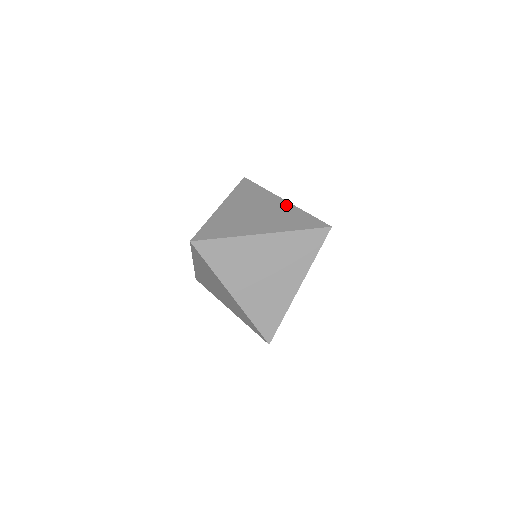
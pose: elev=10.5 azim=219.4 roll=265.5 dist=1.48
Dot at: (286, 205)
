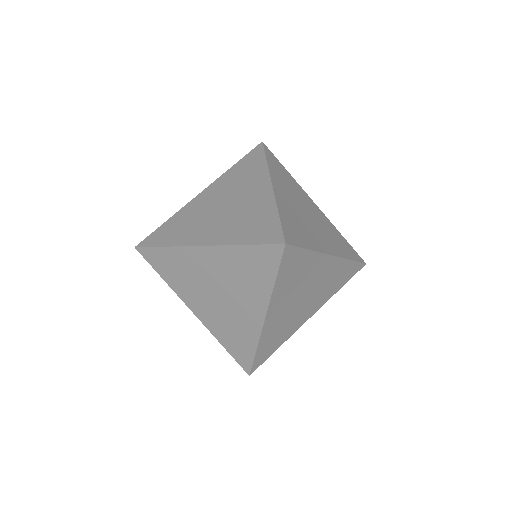
Dot at: (322, 214)
